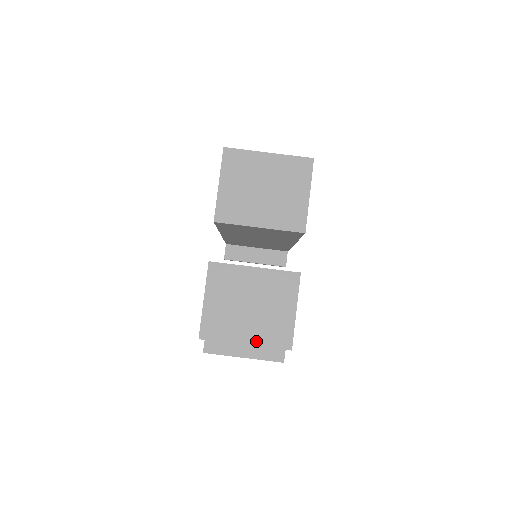
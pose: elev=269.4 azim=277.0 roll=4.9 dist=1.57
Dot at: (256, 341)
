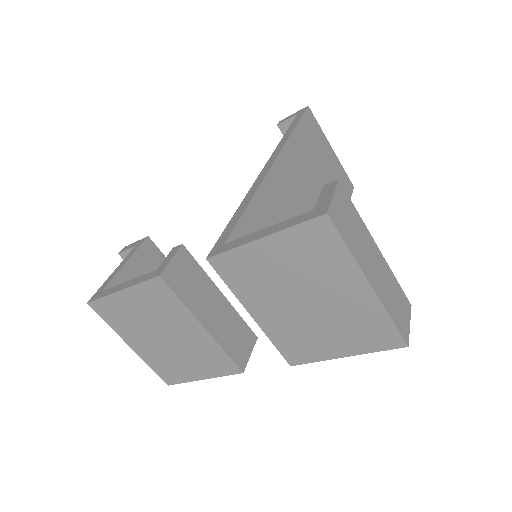
Dot at: (143, 355)
